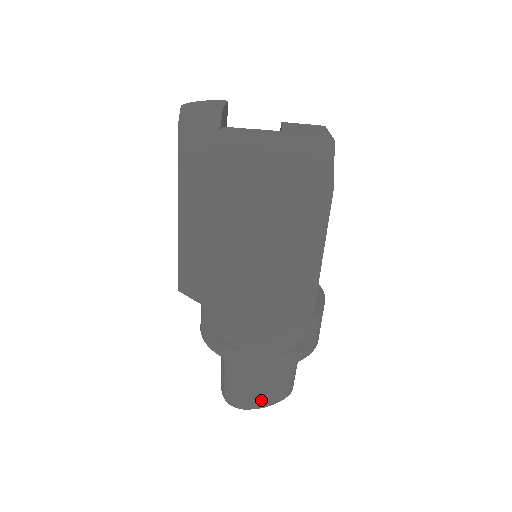
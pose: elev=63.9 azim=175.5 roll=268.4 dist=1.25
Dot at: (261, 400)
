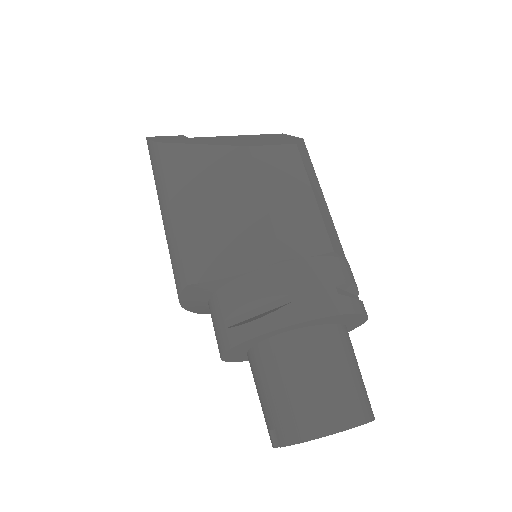
Dot at: (347, 411)
